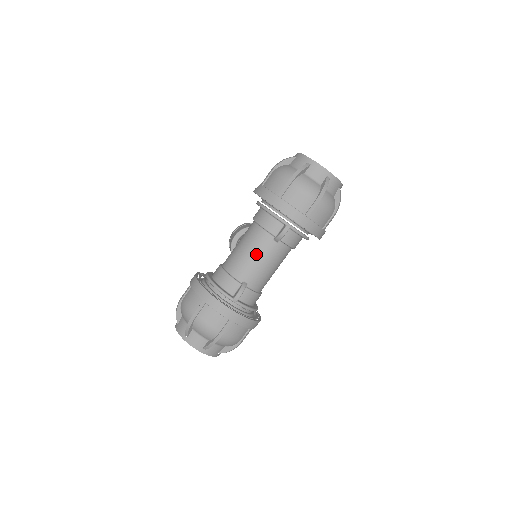
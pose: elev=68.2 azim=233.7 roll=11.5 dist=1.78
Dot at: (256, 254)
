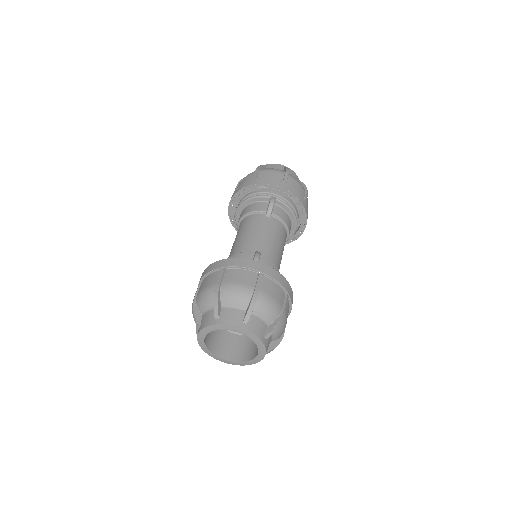
Dot at: (256, 230)
